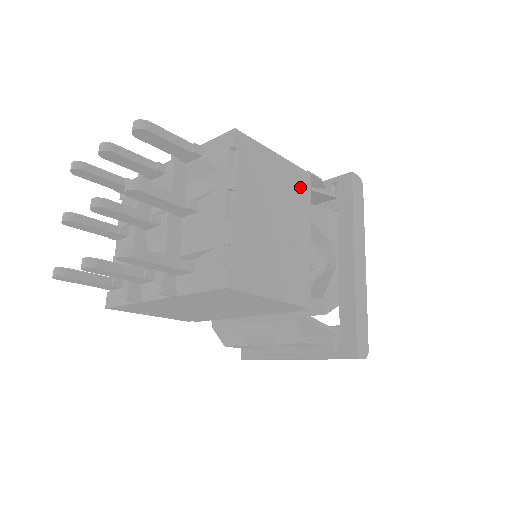
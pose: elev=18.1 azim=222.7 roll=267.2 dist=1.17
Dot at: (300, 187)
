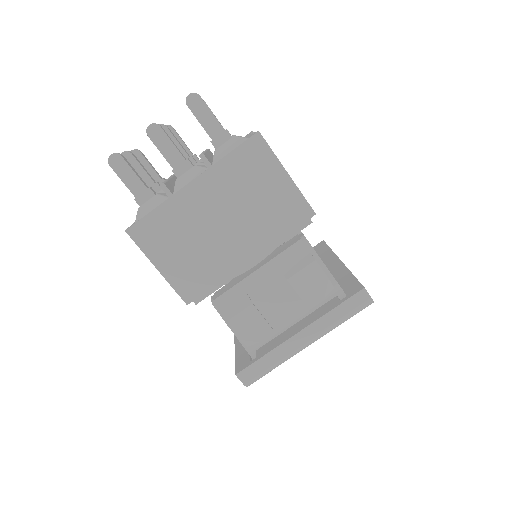
Dot at: occluded
